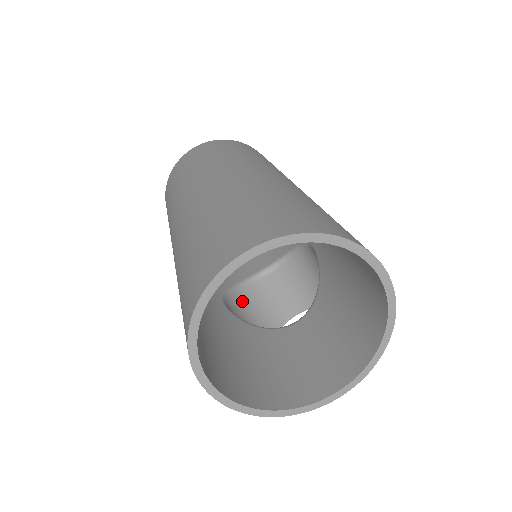
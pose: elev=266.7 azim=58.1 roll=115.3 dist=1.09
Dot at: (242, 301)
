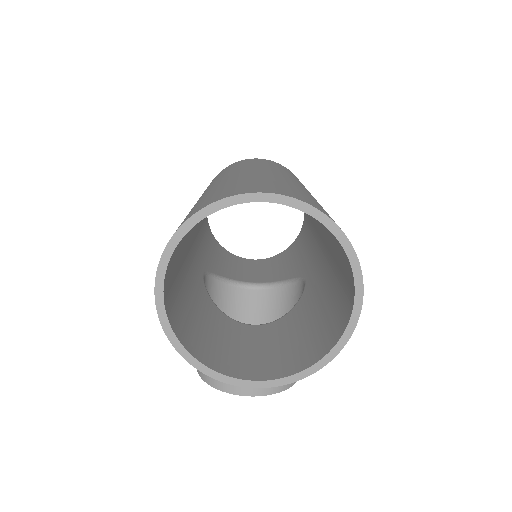
Dot at: (216, 293)
